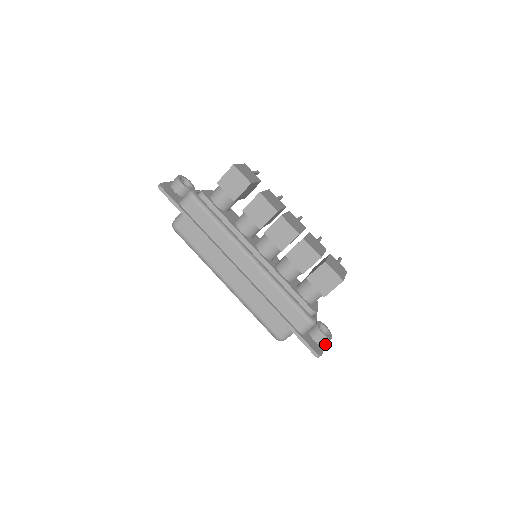
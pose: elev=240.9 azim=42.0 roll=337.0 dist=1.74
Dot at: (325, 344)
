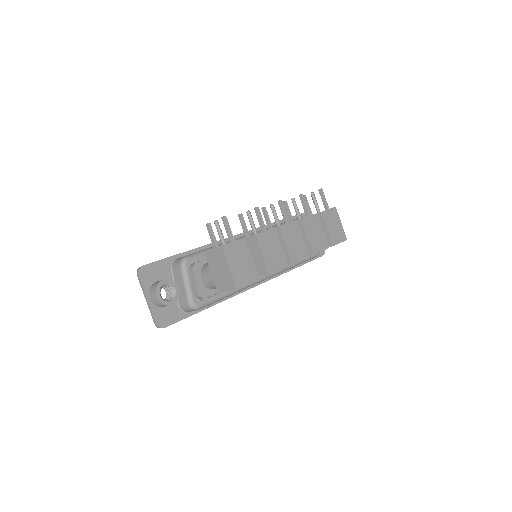
Dot at: occluded
